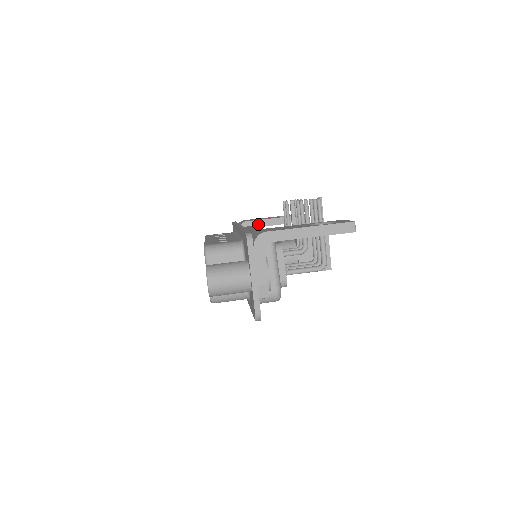
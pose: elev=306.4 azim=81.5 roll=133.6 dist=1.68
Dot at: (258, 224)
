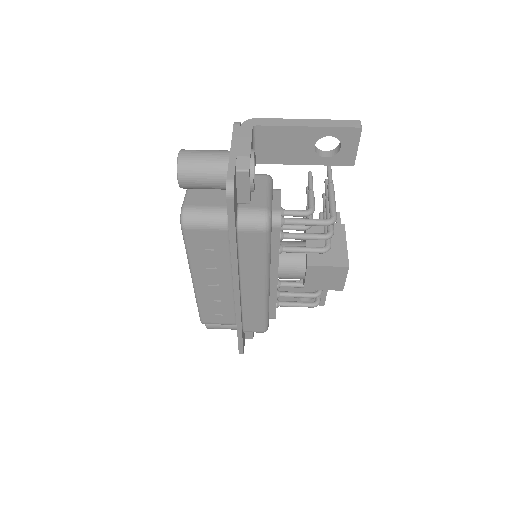
Dot at: occluded
